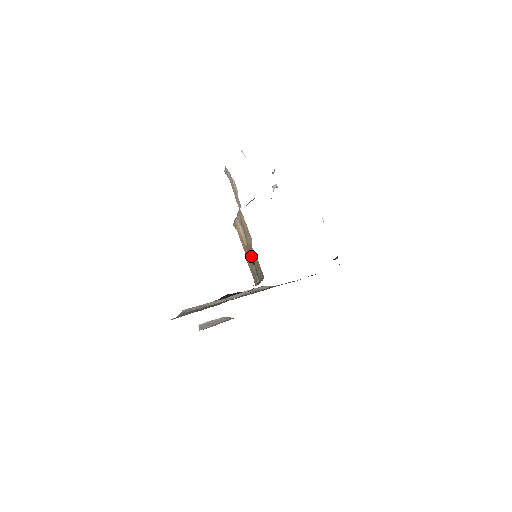
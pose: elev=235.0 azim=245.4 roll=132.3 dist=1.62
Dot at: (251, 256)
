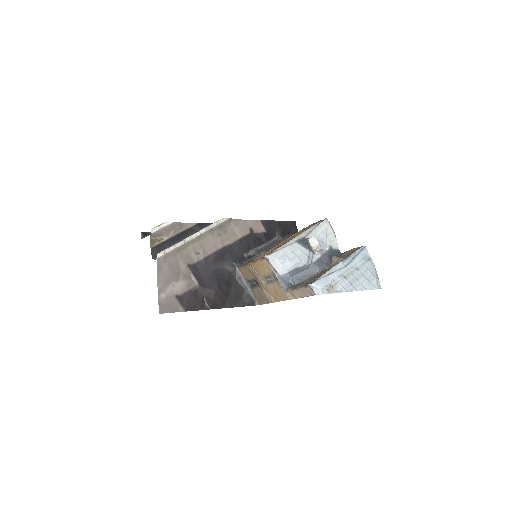
Dot at: (260, 285)
